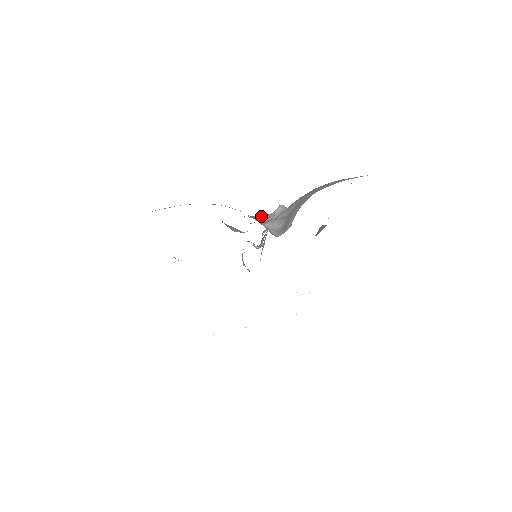
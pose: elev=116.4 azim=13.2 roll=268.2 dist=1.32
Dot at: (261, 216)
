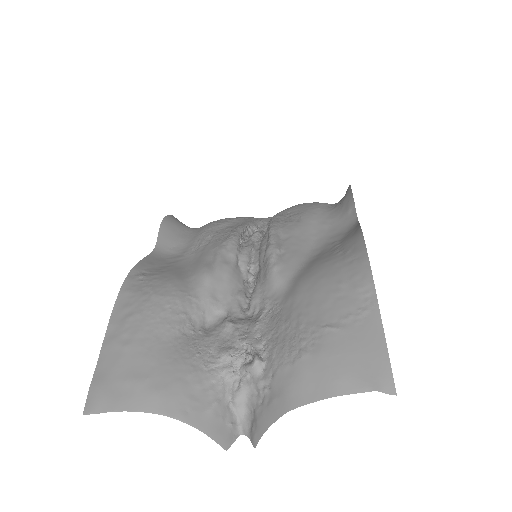
Dot at: (230, 370)
